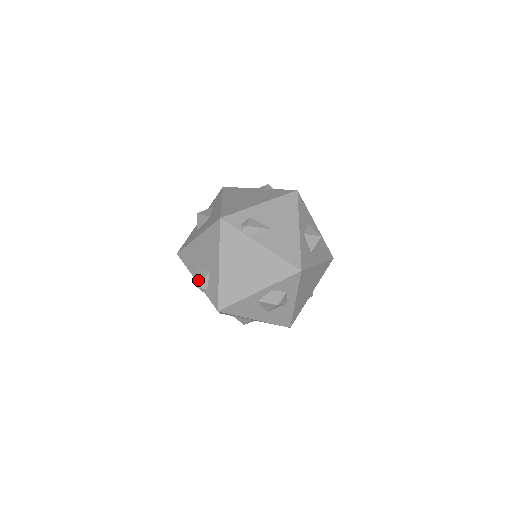
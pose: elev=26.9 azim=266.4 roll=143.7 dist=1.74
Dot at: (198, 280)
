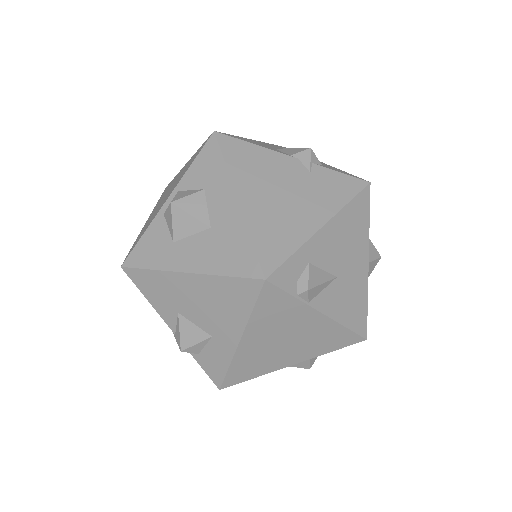
Dot at: (182, 340)
